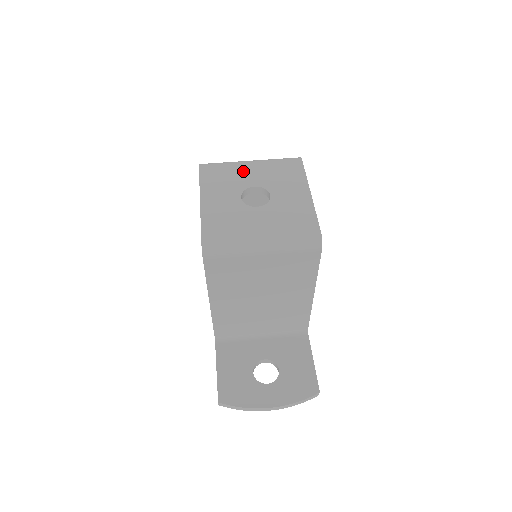
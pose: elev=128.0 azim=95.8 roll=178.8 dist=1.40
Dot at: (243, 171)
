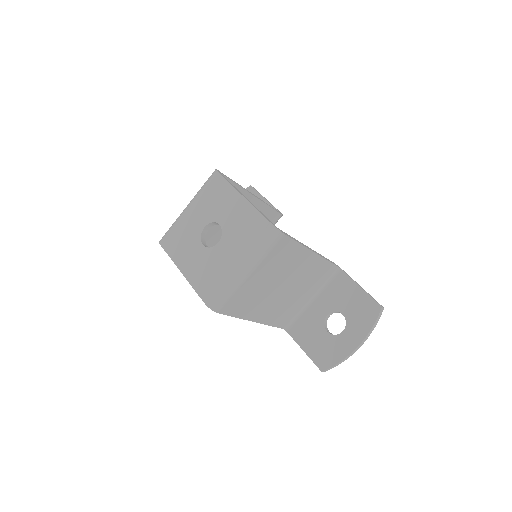
Dot at: (188, 221)
